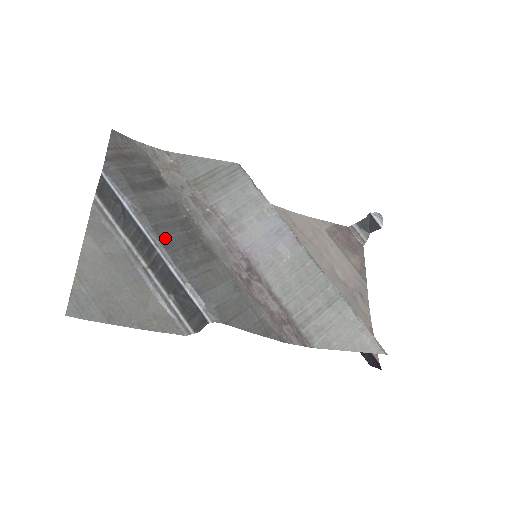
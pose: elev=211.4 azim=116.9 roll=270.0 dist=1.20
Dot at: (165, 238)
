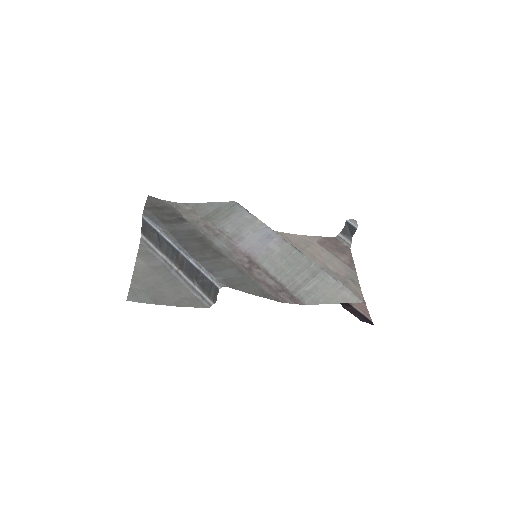
Dot at: (185, 245)
